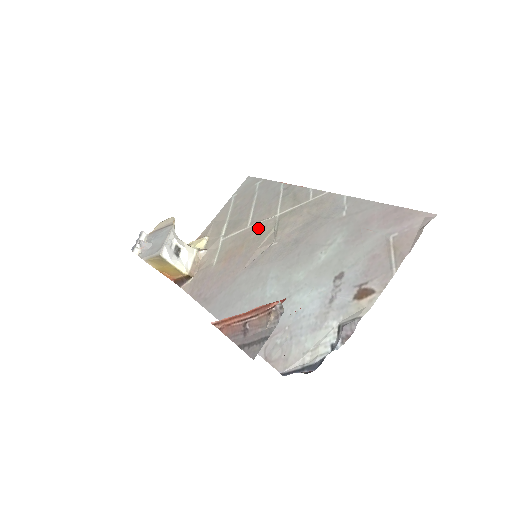
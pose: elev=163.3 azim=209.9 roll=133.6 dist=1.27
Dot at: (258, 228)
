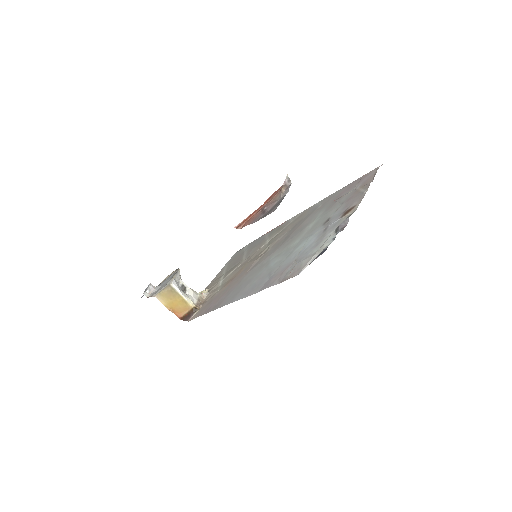
Dot at: (253, 255)
